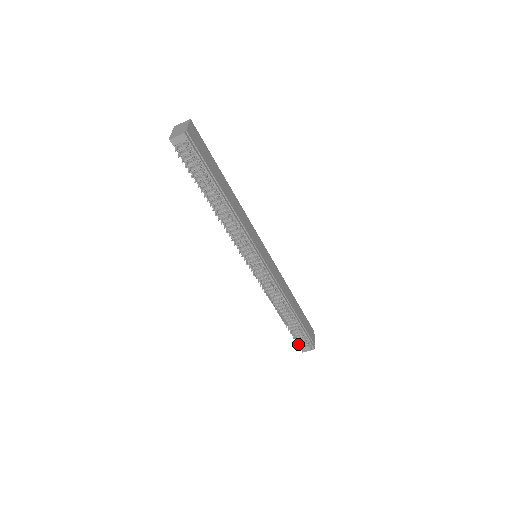
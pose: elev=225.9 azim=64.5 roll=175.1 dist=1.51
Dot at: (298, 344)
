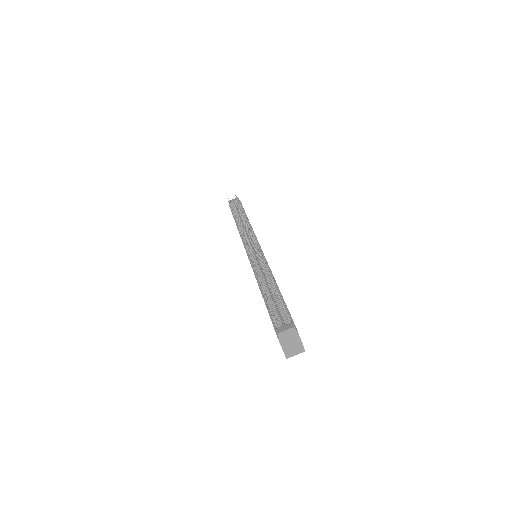
Dot at: (271, 315)
